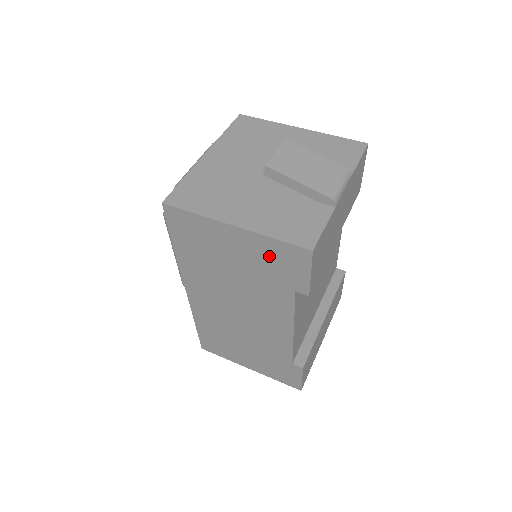
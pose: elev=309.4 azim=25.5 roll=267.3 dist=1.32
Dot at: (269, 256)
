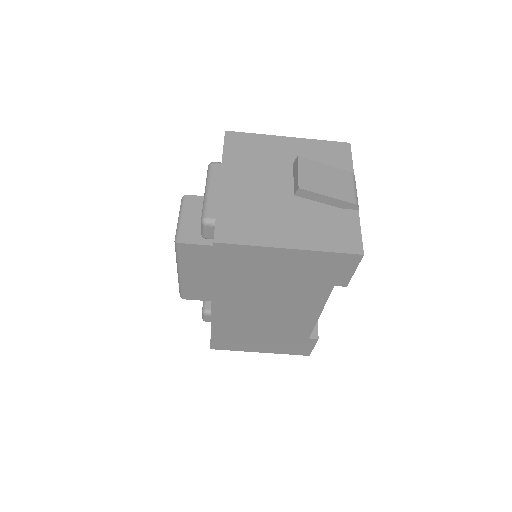
Dot at: (318, 265)
